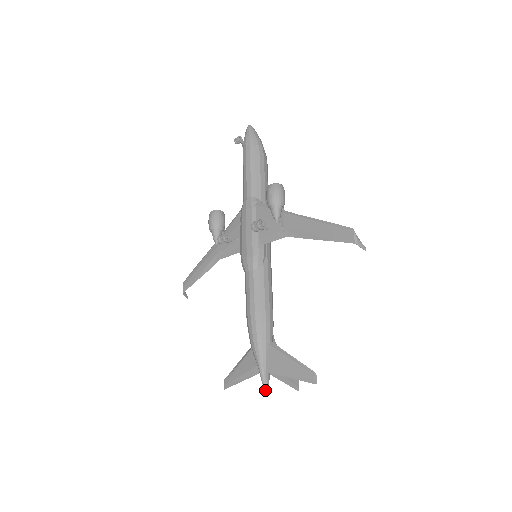
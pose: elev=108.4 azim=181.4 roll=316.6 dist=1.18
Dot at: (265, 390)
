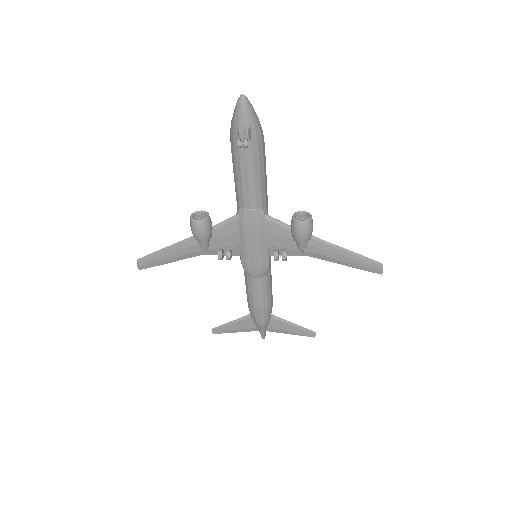
Dot at: occluded
